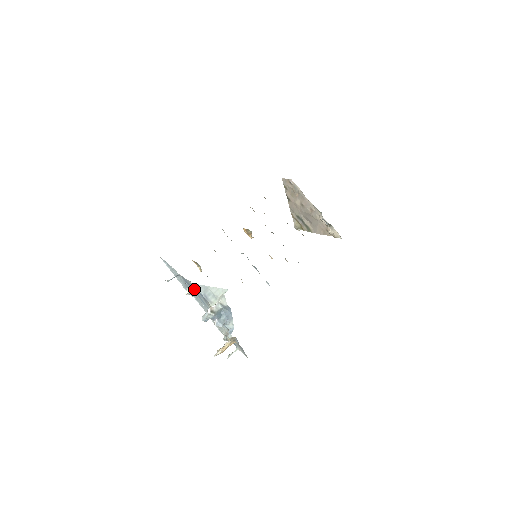
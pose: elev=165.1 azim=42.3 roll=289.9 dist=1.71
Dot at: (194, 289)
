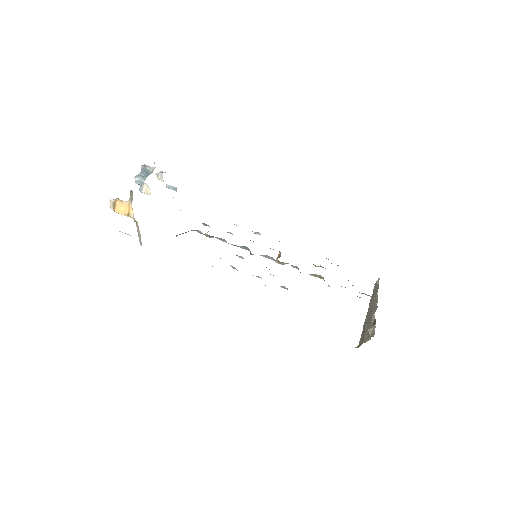
Dot at: occluded
